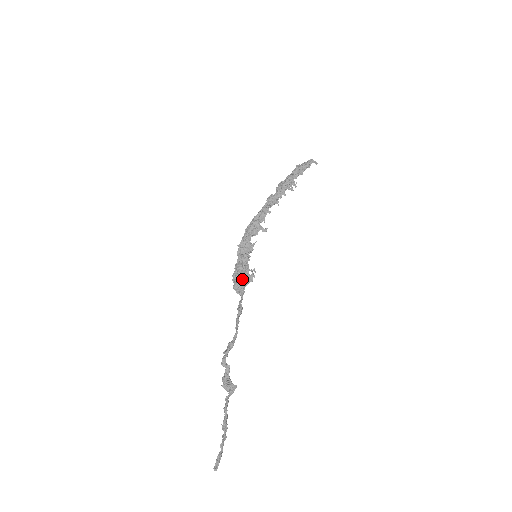
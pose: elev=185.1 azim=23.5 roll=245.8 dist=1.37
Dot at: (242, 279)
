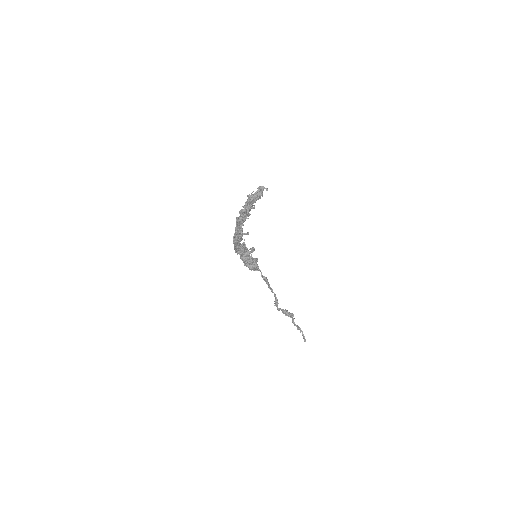
Dot at: (253, 264)
